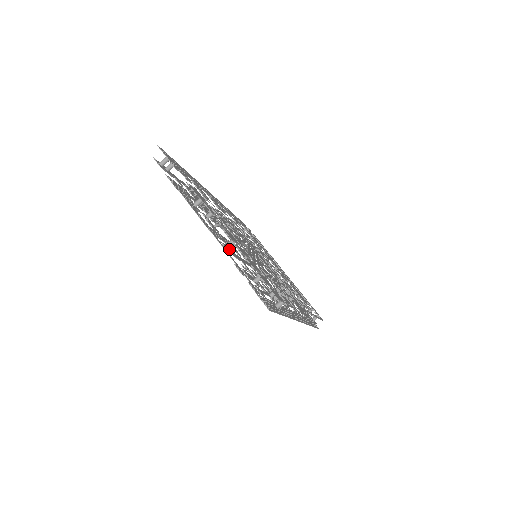
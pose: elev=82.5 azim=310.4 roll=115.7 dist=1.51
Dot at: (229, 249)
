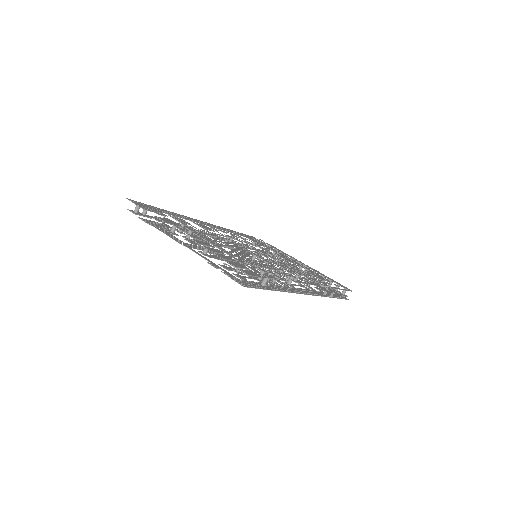
Dot at: (210, 255)
